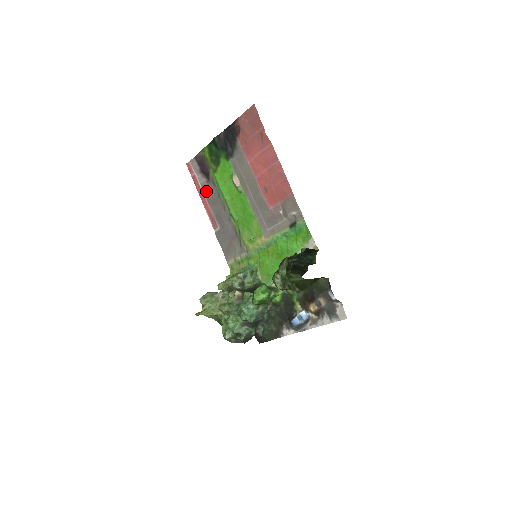
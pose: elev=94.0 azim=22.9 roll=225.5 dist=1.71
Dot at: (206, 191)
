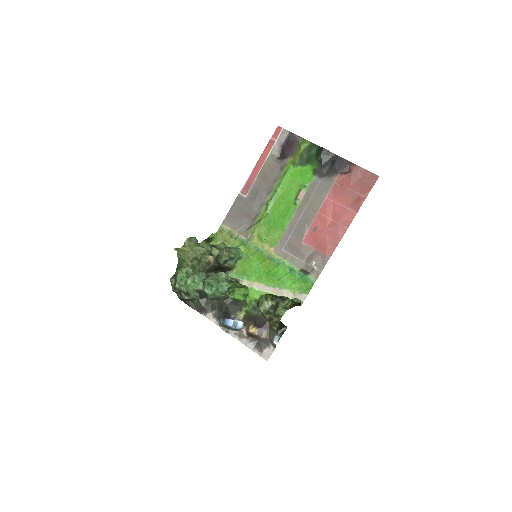
Dot at: (269, 163)
